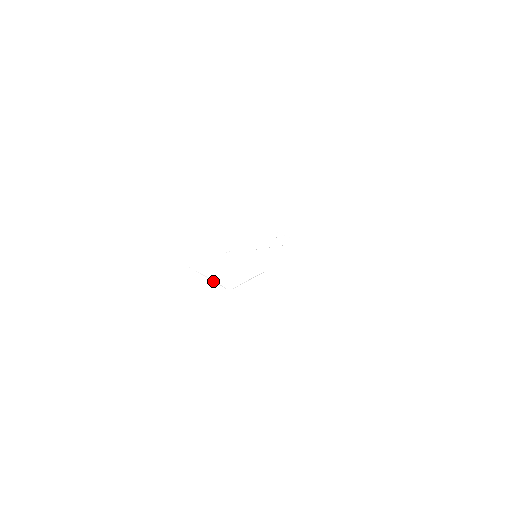
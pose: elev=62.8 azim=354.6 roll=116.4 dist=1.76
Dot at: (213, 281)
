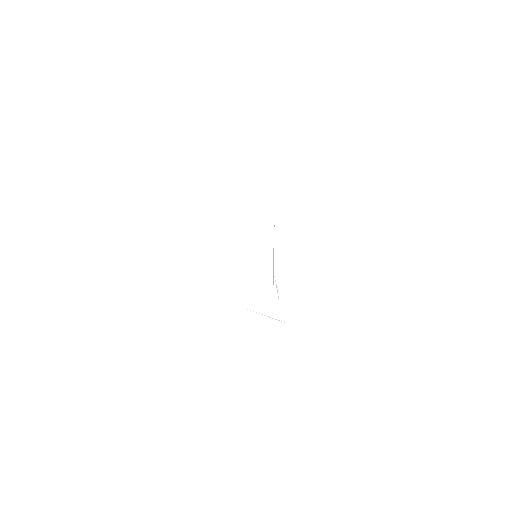
Dot at: occluded
